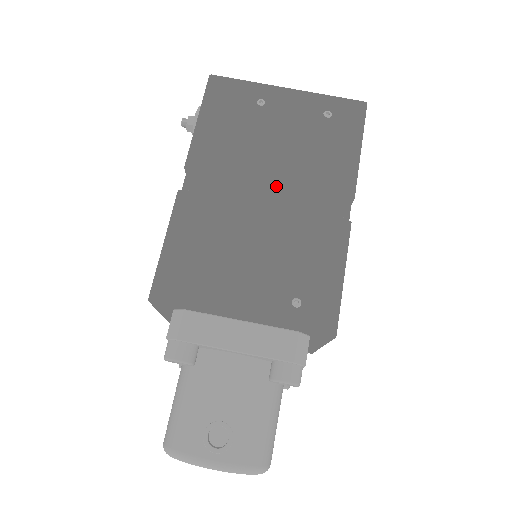
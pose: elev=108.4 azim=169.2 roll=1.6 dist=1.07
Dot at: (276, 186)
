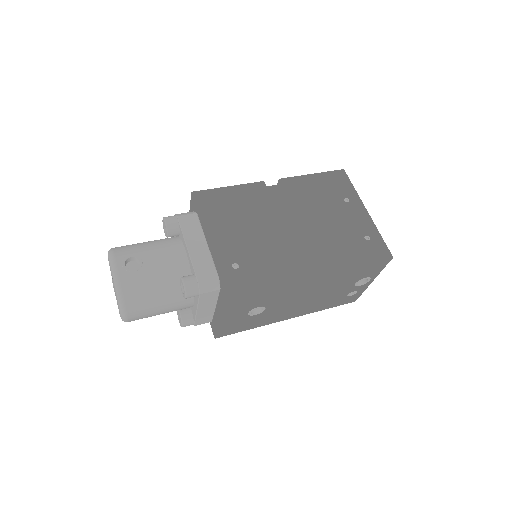
Dot at: (300, 227)
